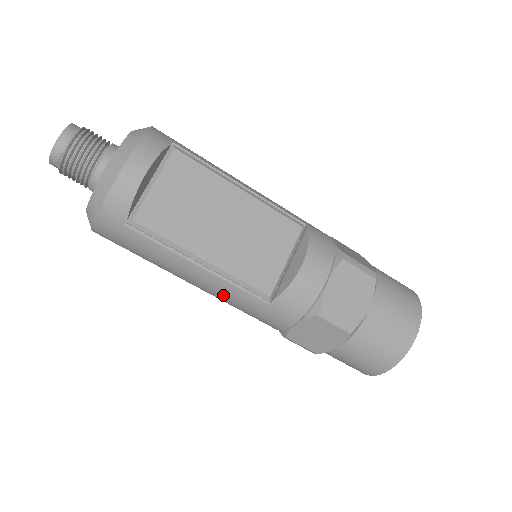
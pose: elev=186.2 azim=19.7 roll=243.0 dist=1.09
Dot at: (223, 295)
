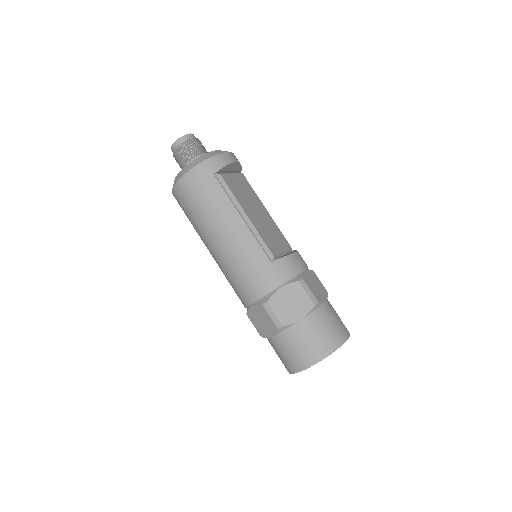
Dot at: (243, 247)
